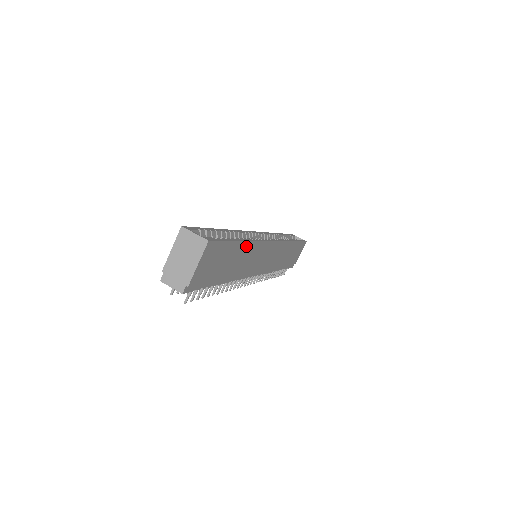
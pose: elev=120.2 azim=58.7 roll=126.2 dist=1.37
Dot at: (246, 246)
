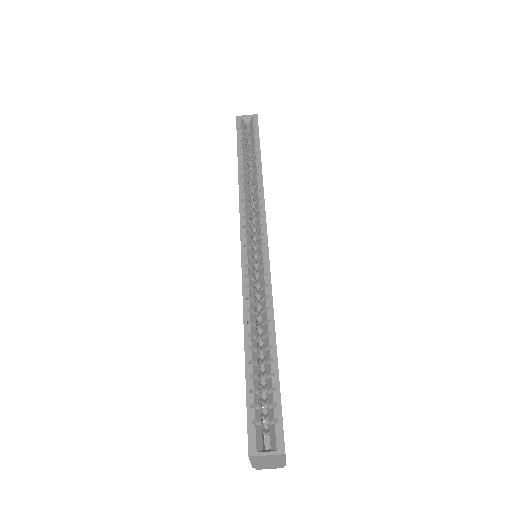
Dot at: (275, 332)
